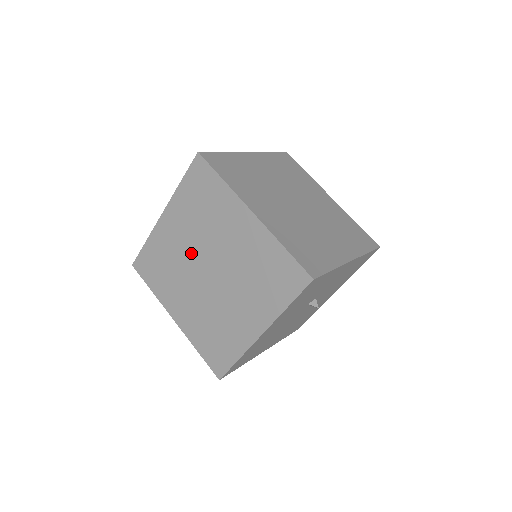
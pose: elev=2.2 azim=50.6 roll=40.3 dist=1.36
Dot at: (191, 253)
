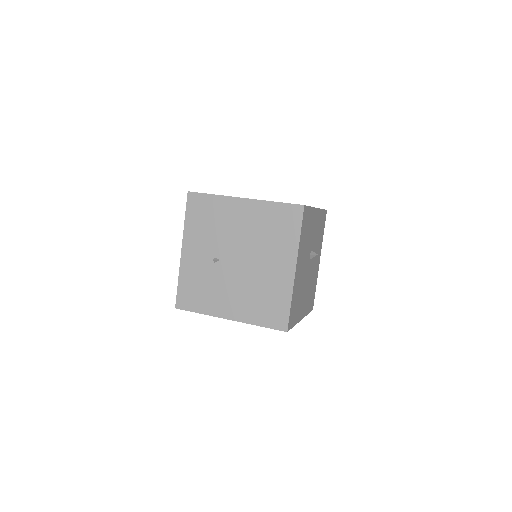
Dot at: (217, 259)
